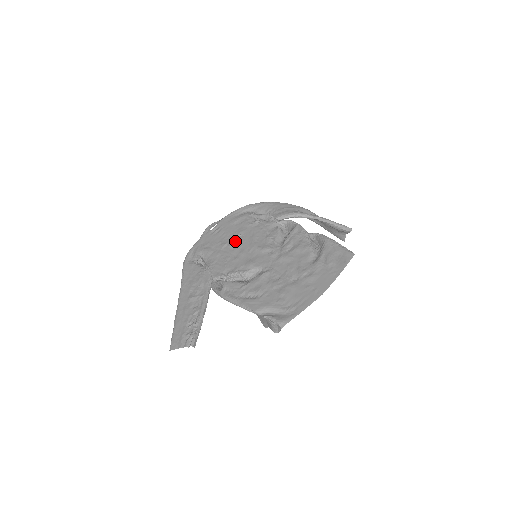
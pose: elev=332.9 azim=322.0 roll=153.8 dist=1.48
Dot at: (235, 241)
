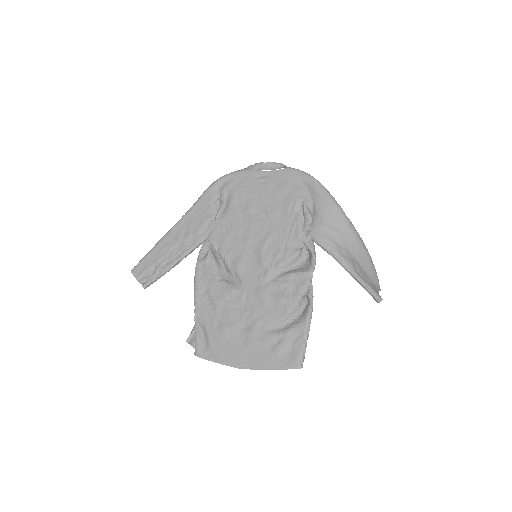
Dot at: (259, 217)
